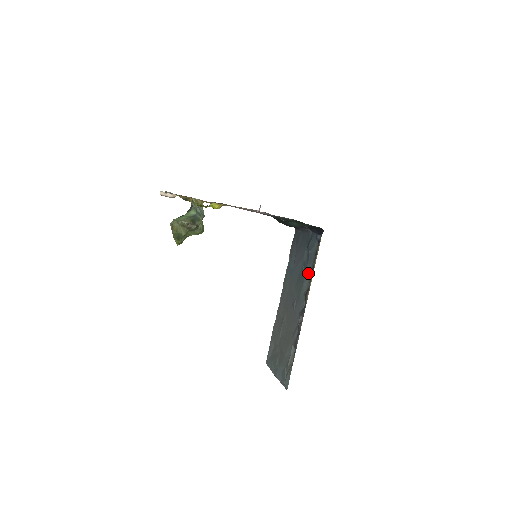
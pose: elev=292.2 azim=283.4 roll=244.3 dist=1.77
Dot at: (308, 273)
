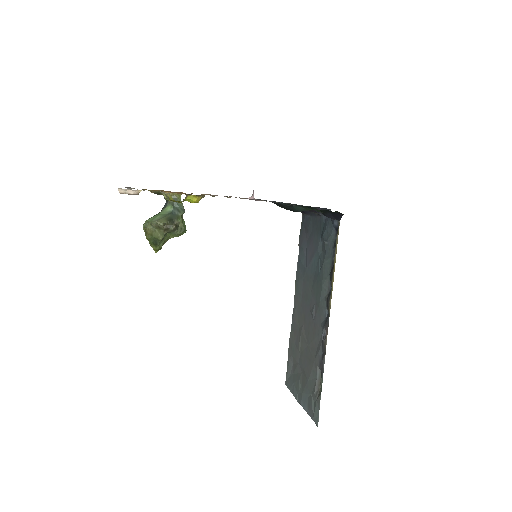
Dot at: (327, 271)
